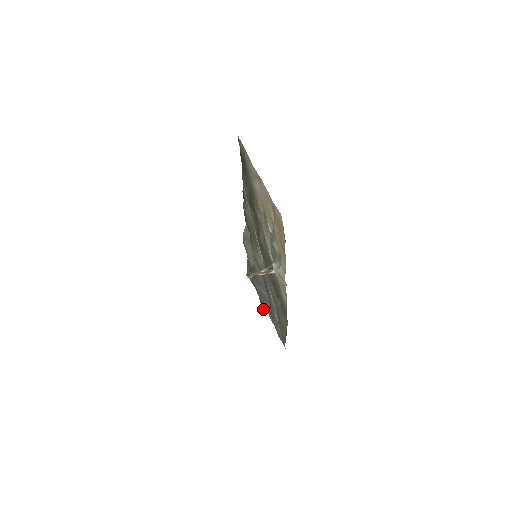
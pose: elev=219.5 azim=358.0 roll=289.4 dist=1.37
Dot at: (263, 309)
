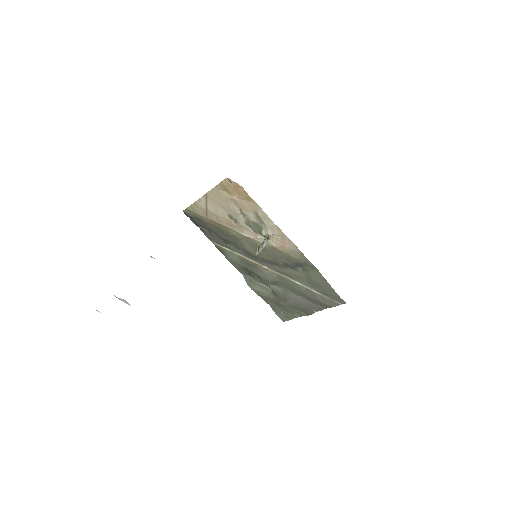
Dot at: (310, 314)
